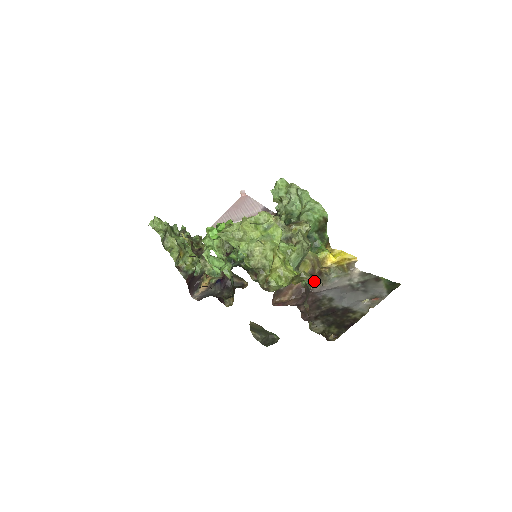
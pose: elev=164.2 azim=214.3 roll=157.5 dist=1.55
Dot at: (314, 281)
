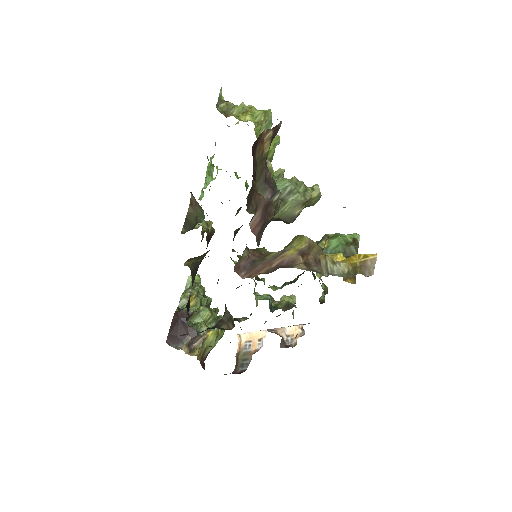
Dot at: (304, 265)
